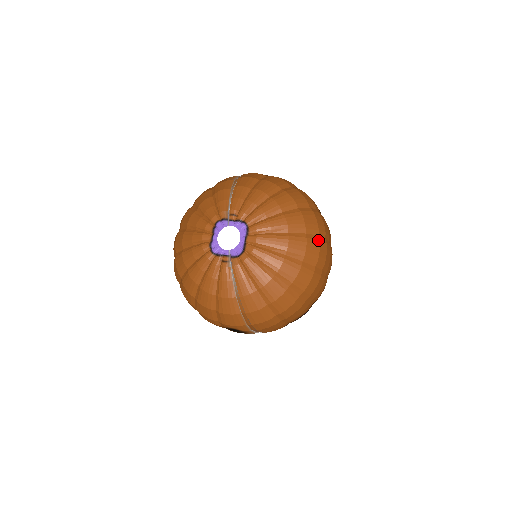
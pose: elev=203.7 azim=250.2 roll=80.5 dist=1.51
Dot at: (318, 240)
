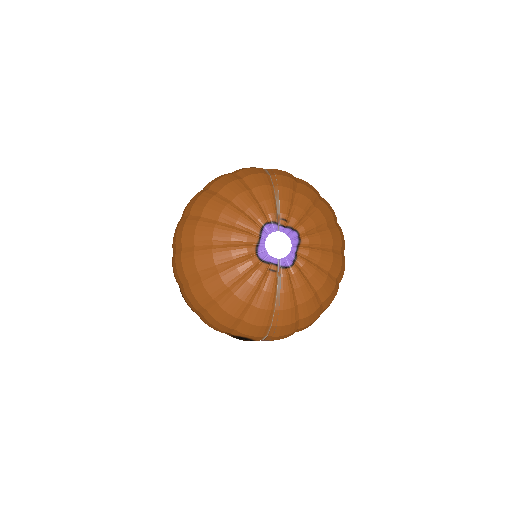
Dot at: occluded
